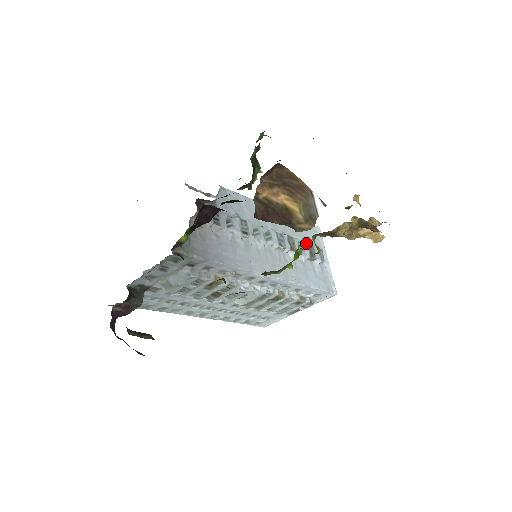
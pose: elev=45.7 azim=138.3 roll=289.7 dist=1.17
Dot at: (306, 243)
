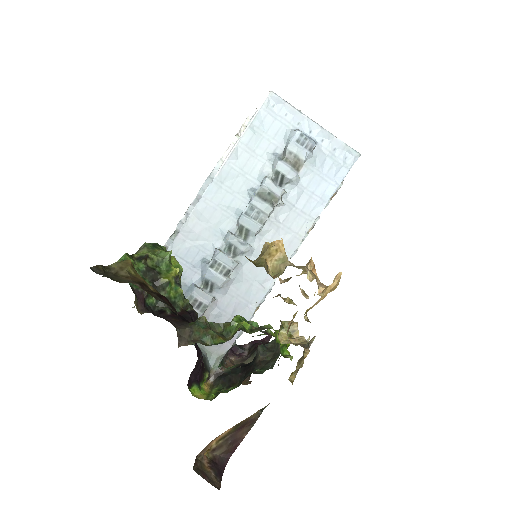
Dot at: (279, 162)
